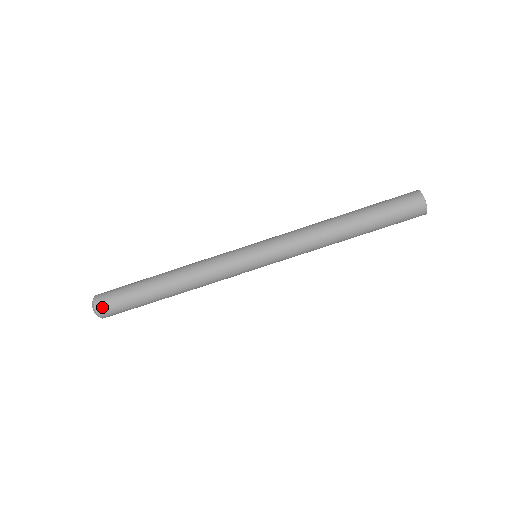
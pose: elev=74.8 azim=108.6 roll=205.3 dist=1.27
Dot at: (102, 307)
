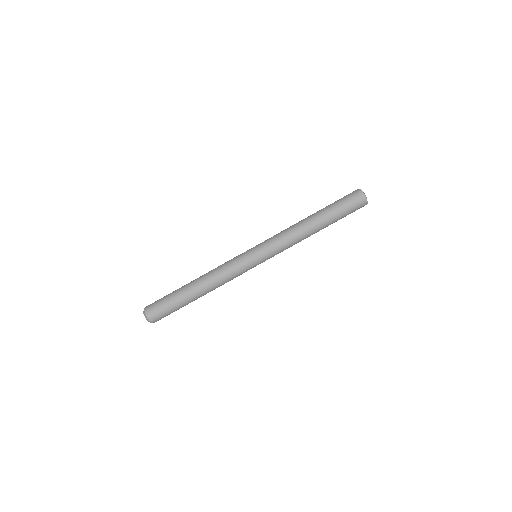
Dot at: (154, 317)
